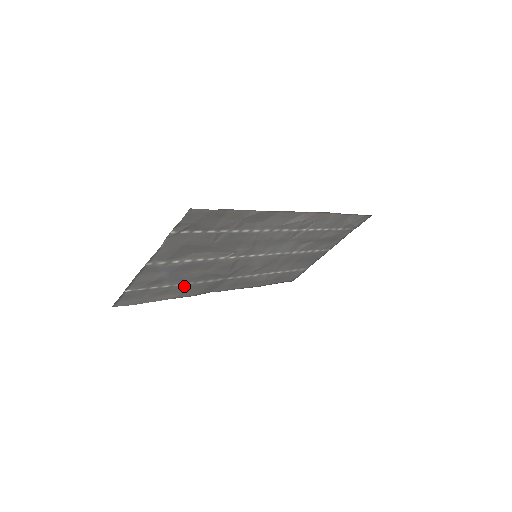
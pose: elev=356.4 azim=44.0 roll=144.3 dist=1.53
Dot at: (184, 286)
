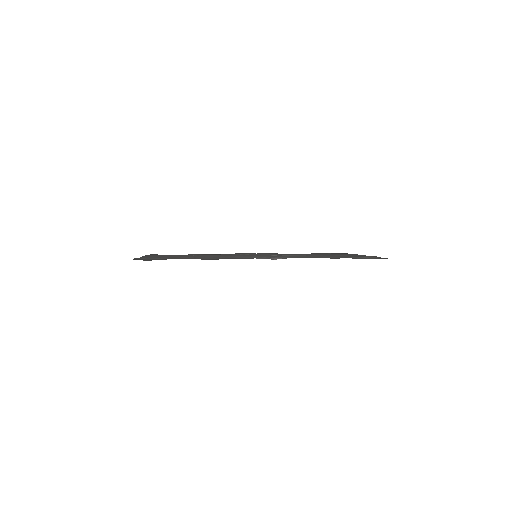
Dot at: occluded
